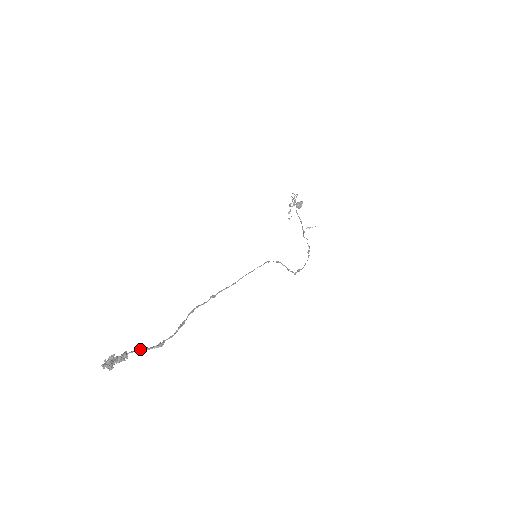
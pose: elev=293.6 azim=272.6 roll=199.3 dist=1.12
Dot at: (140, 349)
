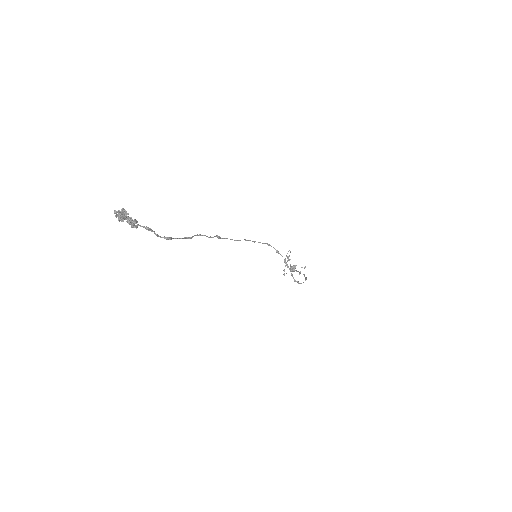
Dot at: (149, 228)
